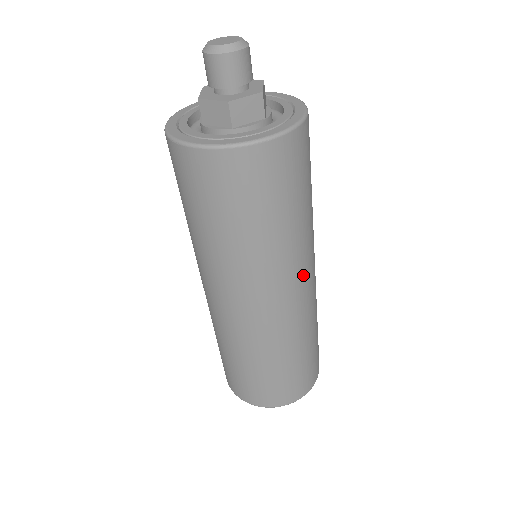
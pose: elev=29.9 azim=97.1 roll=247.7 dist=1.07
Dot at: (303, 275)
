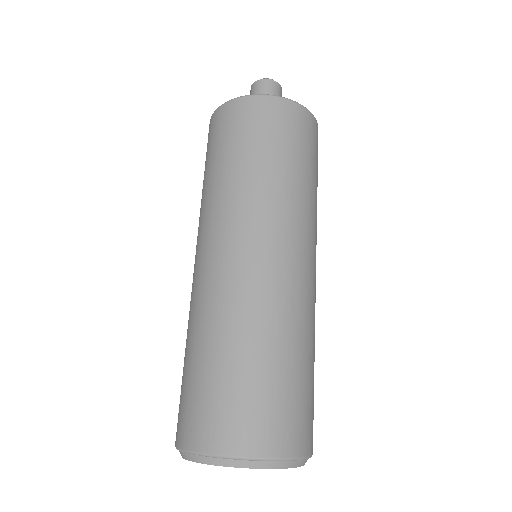
Dot at: (309, 247)
